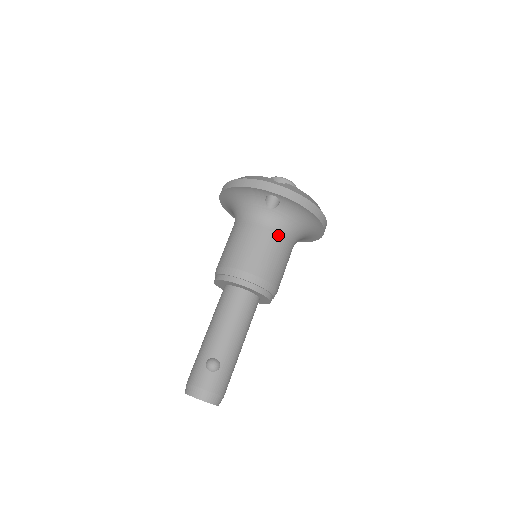
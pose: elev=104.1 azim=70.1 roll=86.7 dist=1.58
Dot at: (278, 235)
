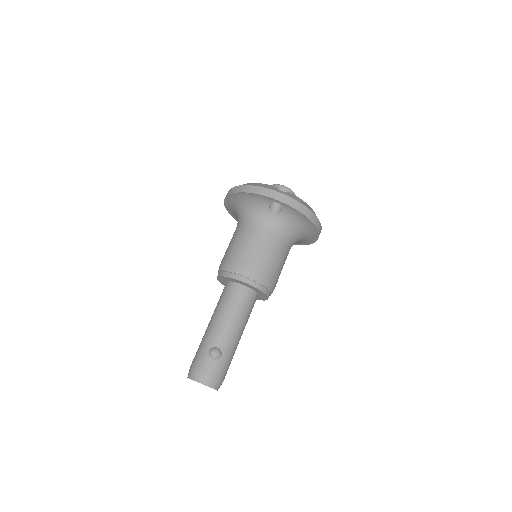
Dot at: (279, 238)
